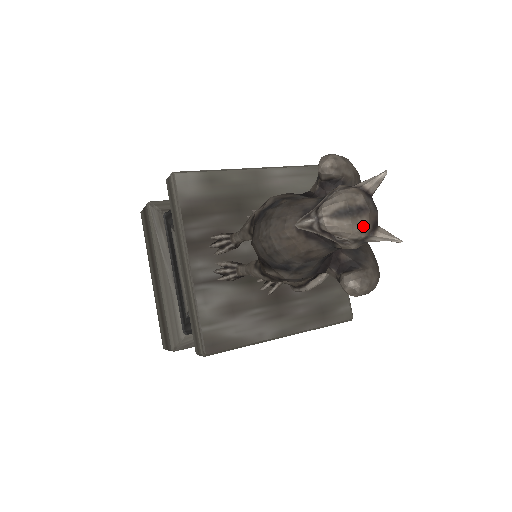
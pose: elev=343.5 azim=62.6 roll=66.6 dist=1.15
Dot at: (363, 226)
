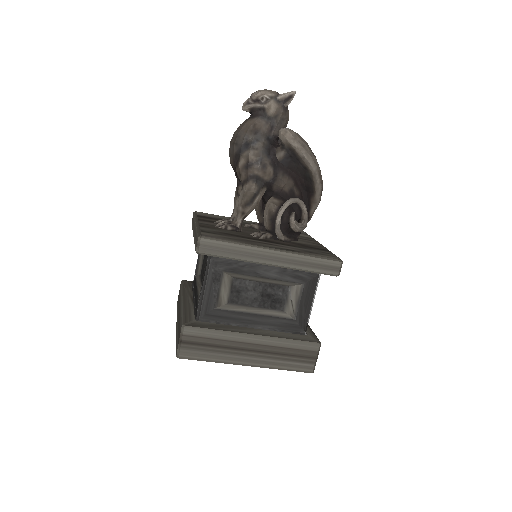
Dot at: (272, 91)
